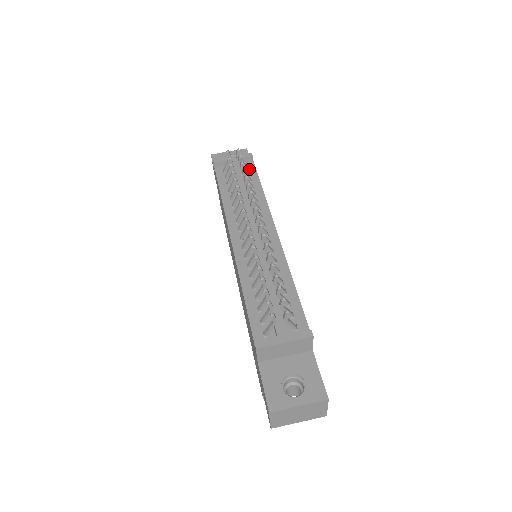
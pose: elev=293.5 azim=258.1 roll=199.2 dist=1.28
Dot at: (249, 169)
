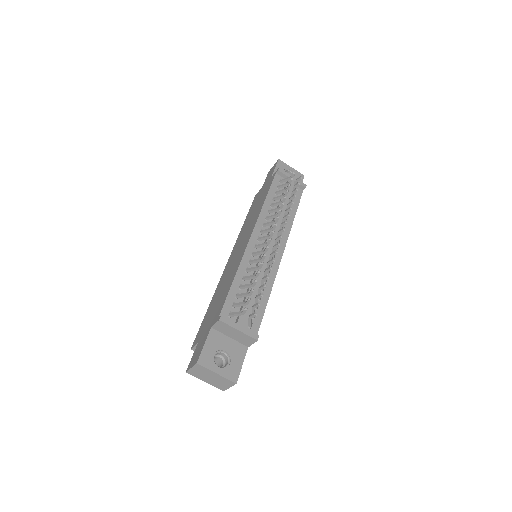
Dot at: (296, 194)
